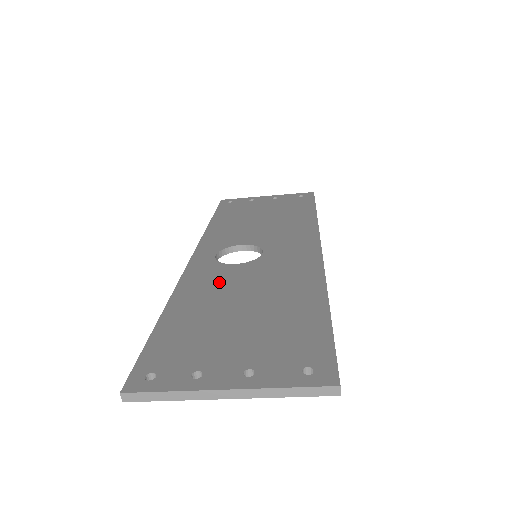
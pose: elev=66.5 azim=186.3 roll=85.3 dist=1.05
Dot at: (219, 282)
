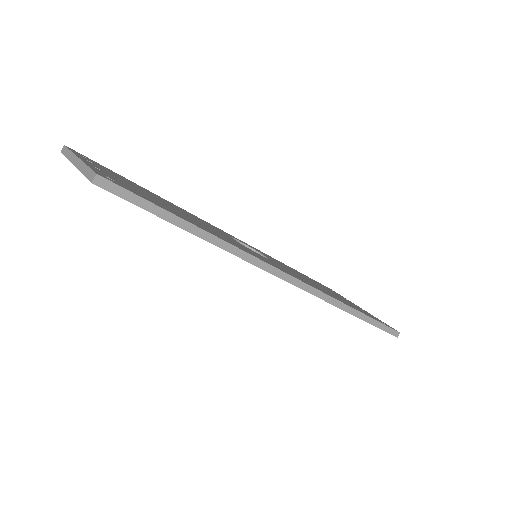
Dot at: occluded
